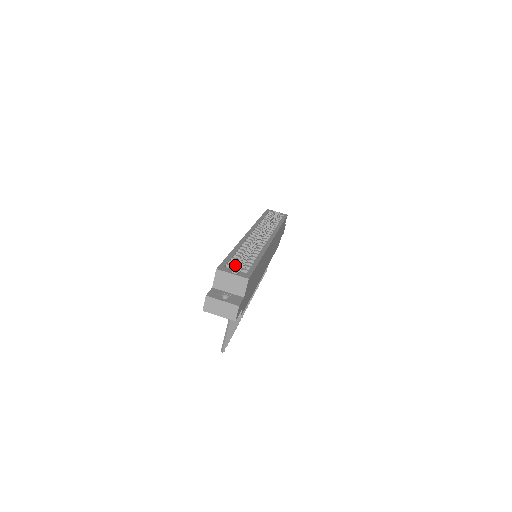
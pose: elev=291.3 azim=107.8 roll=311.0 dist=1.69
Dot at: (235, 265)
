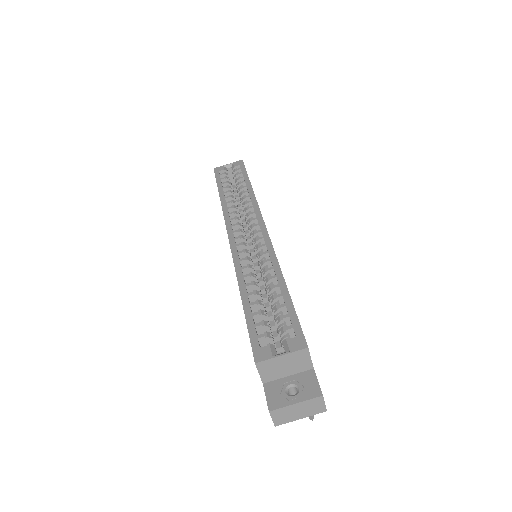
Dot at: (267, 327)
